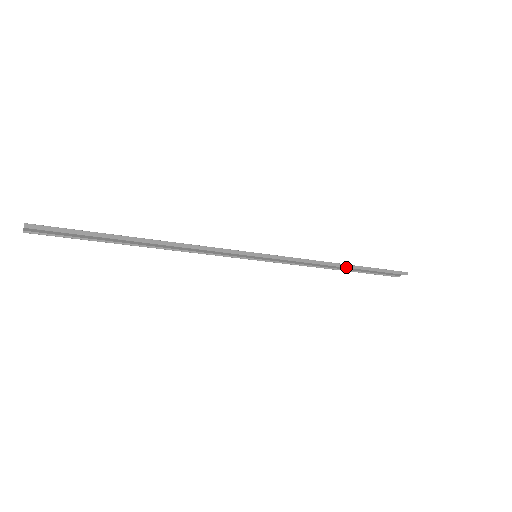
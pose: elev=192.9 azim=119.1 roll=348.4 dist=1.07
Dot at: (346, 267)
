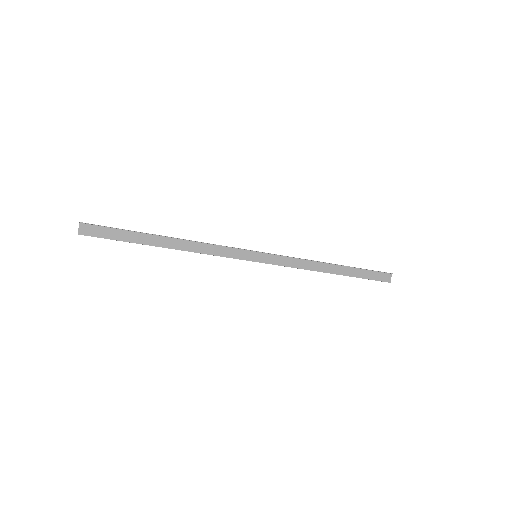
Dot at: (334, 264)
